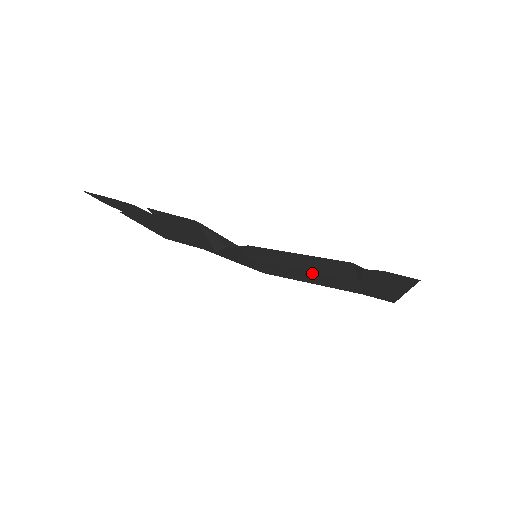
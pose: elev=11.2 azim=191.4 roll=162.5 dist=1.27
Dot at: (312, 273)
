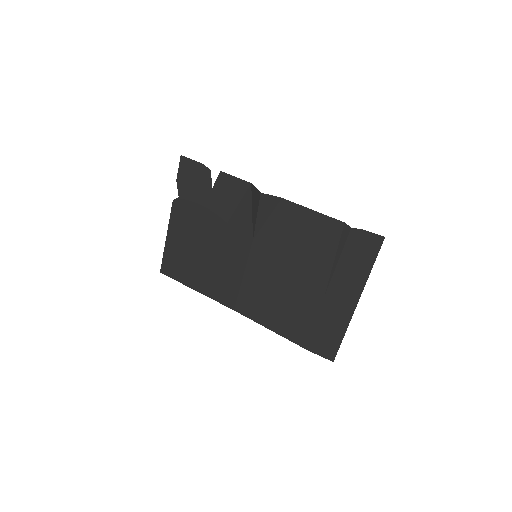
Dot at: (292, 279)
